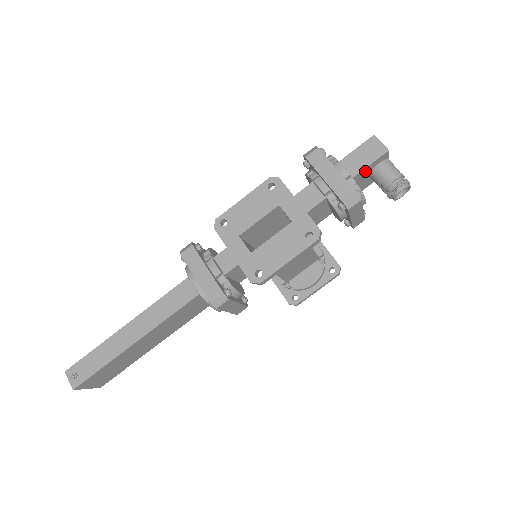
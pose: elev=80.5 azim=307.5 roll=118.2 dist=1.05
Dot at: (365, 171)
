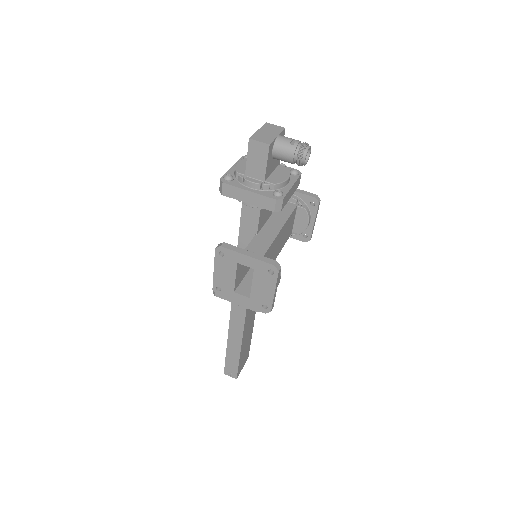
Dot at: (268, 167)
